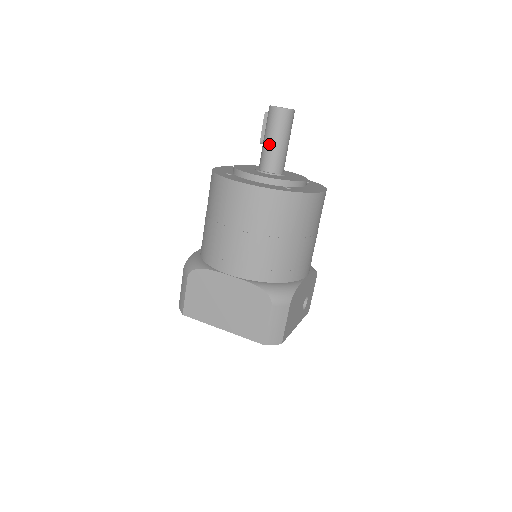
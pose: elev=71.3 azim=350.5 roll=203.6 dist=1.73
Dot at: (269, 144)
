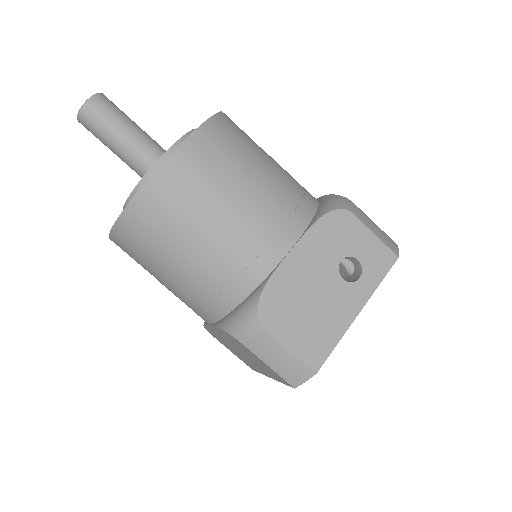
Dot at: occluded
